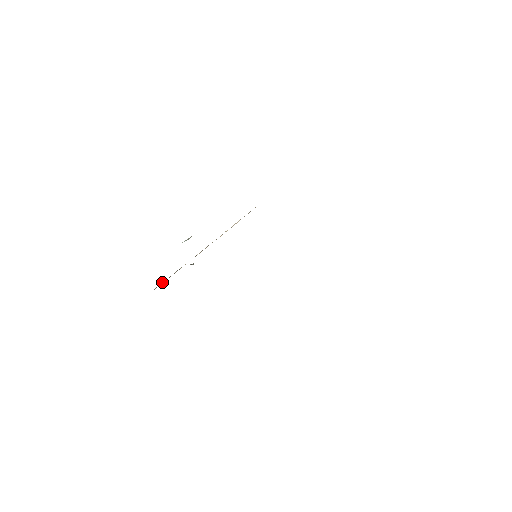
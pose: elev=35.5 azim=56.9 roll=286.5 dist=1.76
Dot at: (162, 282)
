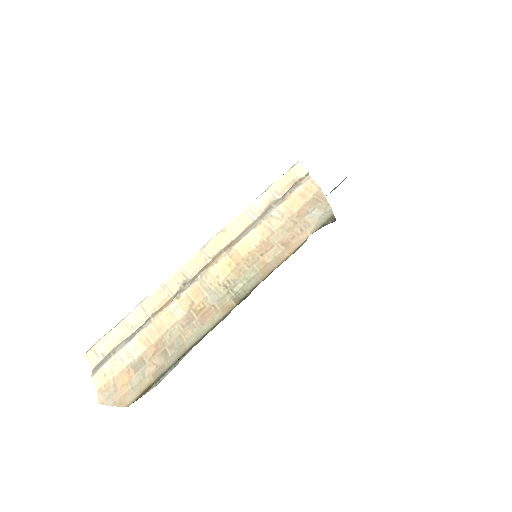
Dot at: (102, 340)
